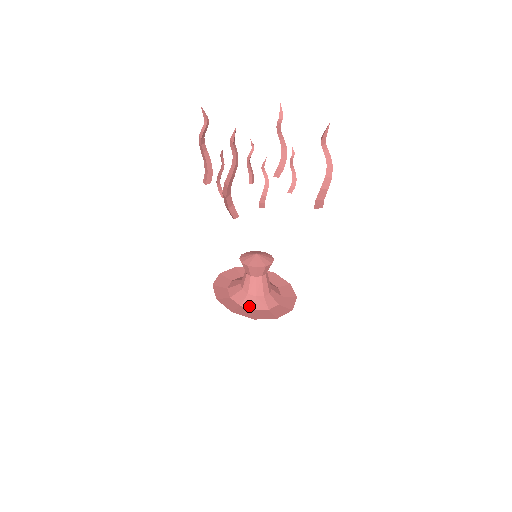
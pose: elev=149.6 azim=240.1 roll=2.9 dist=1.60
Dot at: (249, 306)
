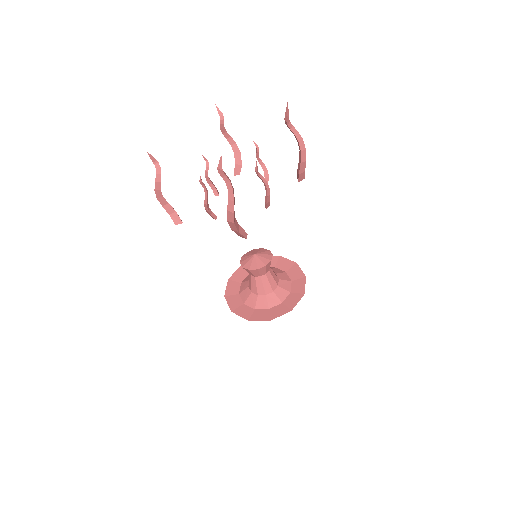
Dot at: (243, 298)
